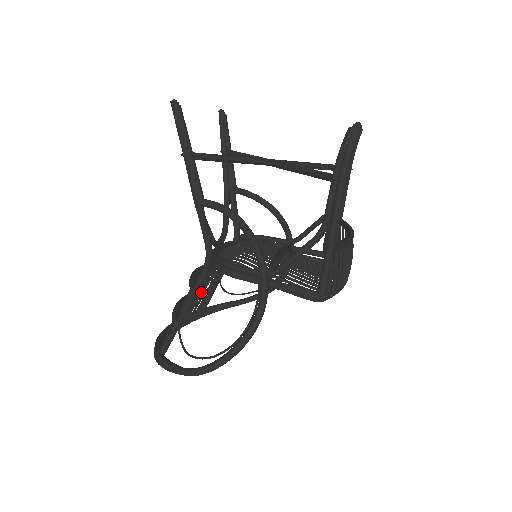
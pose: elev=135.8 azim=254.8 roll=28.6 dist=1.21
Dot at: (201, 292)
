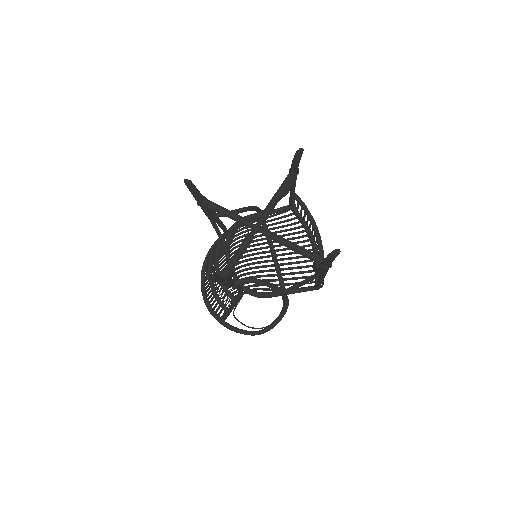
Dot at: (214, 265)
